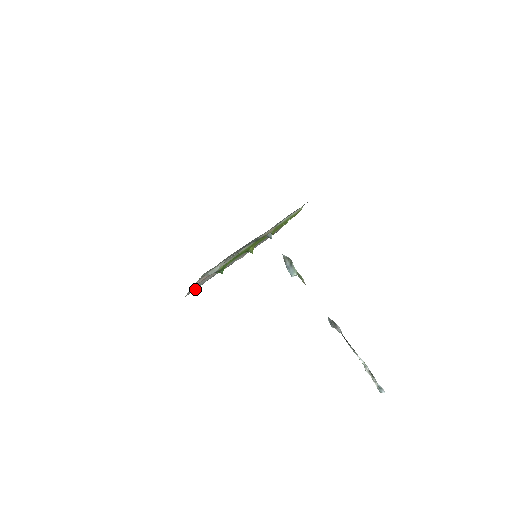
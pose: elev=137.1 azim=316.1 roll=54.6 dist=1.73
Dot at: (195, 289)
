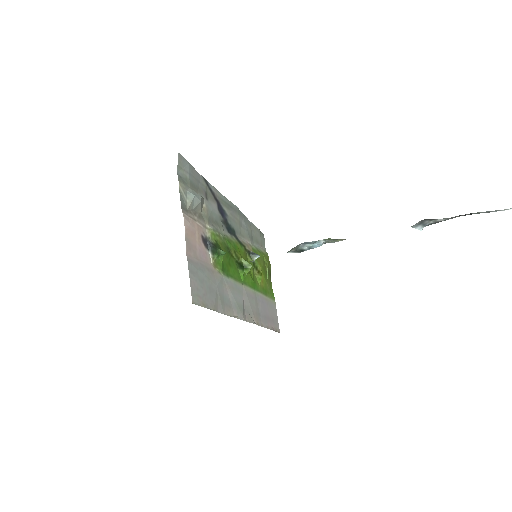
Dot at: (204, 304)
